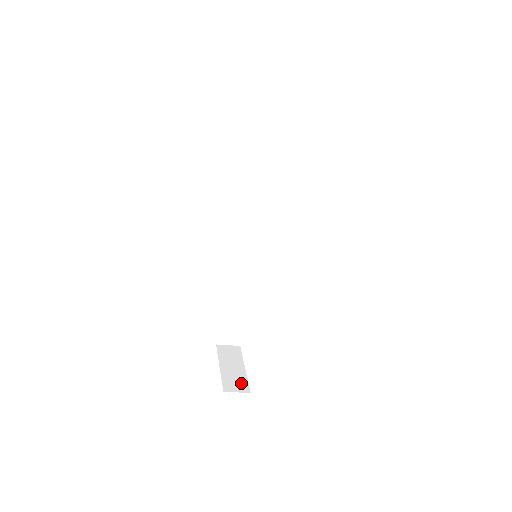
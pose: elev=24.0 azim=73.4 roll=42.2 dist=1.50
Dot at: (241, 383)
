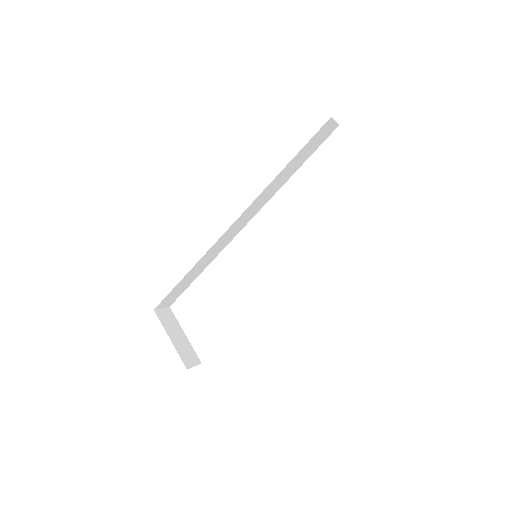
Dot at: (192, 354)
